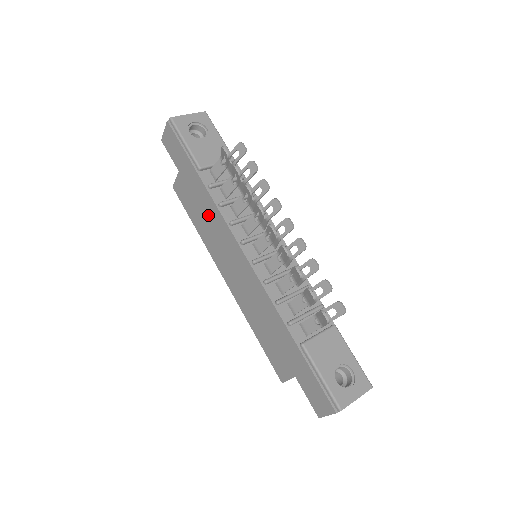
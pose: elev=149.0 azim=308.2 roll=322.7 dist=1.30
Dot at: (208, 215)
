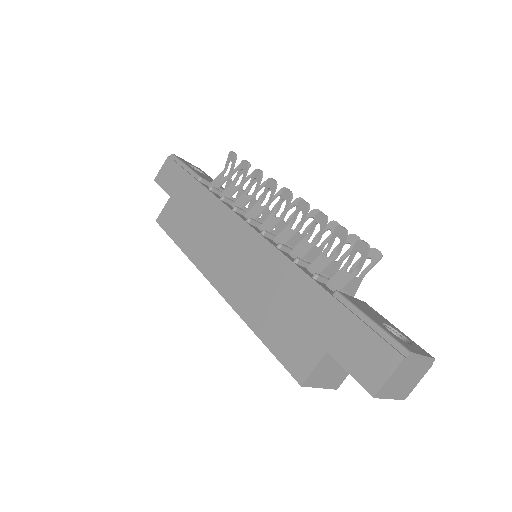
Dot at: (203, 217)
